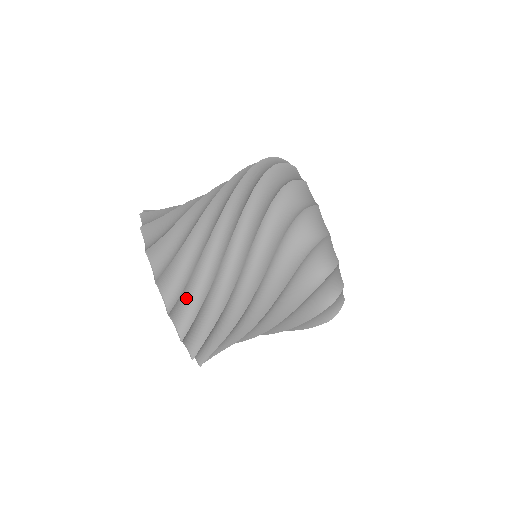
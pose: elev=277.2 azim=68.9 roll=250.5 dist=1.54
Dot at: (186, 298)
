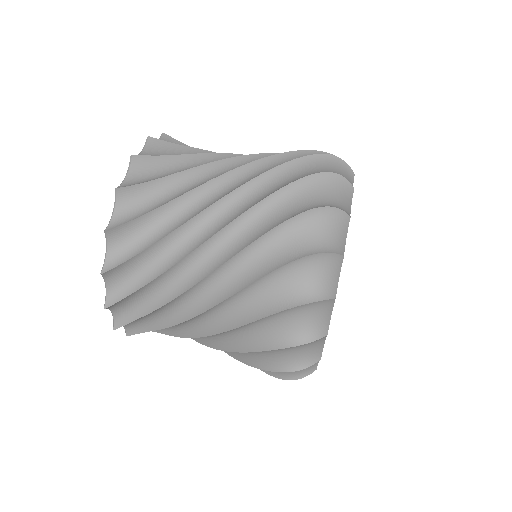
Dot at: (137, 230)
